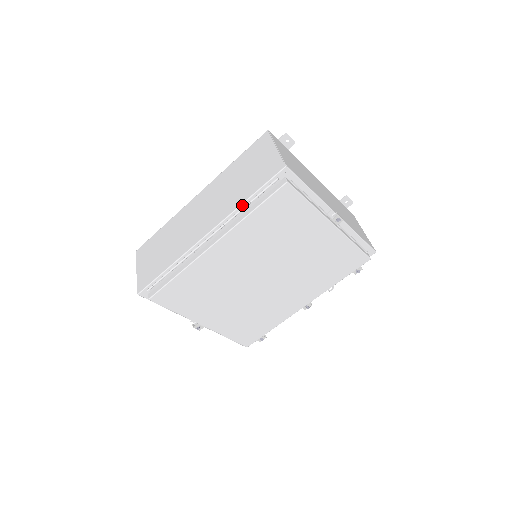
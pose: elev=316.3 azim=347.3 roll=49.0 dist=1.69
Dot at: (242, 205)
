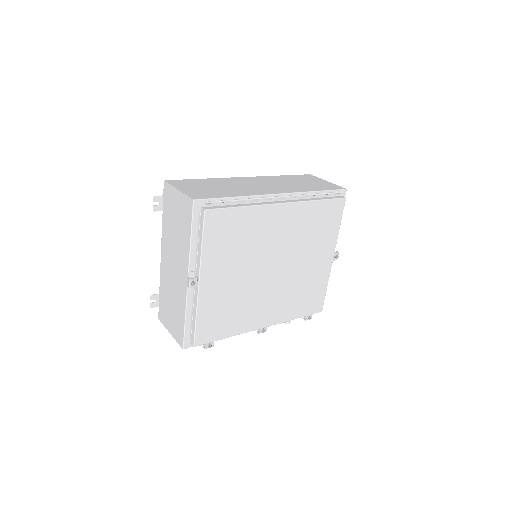
Dot at: (312, 192)
